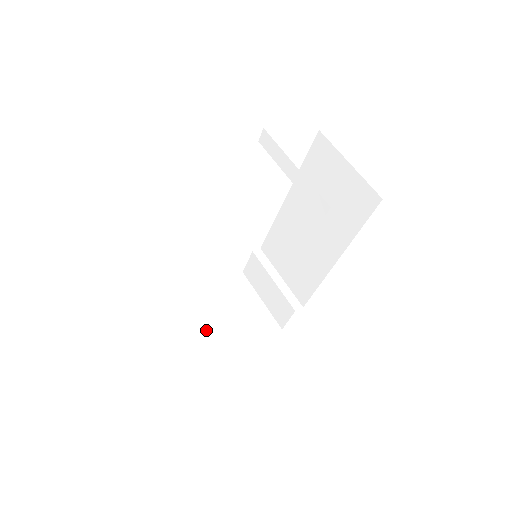
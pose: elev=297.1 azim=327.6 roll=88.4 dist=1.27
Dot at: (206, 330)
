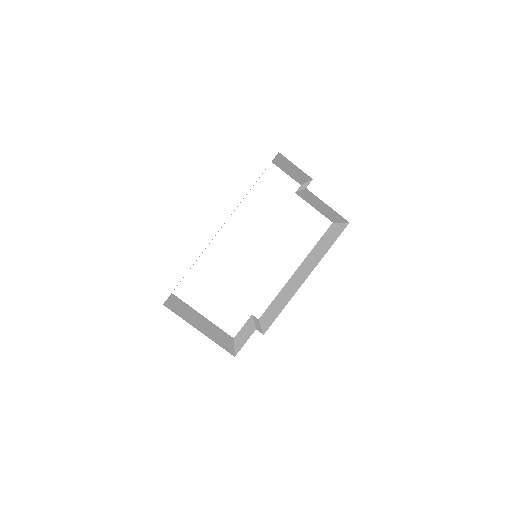
Dot at: (184, 311)
